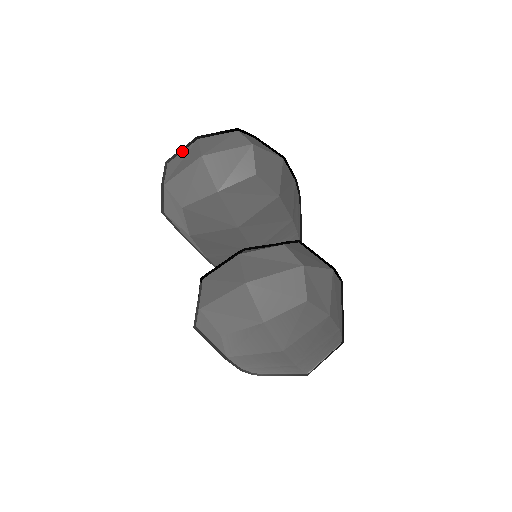
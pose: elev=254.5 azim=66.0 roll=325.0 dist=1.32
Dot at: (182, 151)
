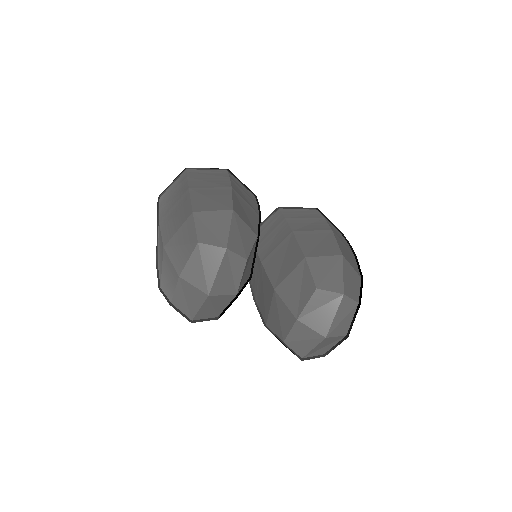
Dot at: (174, 291)
